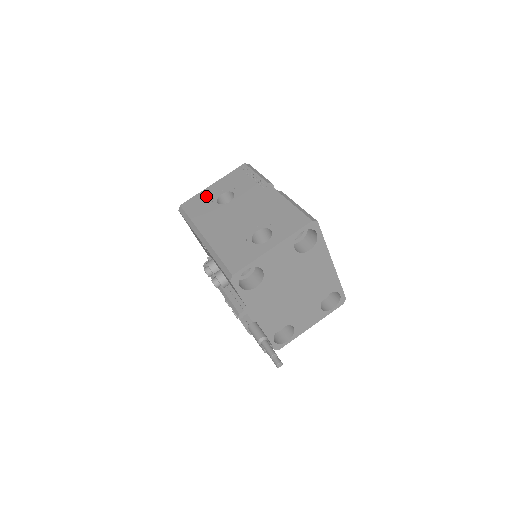
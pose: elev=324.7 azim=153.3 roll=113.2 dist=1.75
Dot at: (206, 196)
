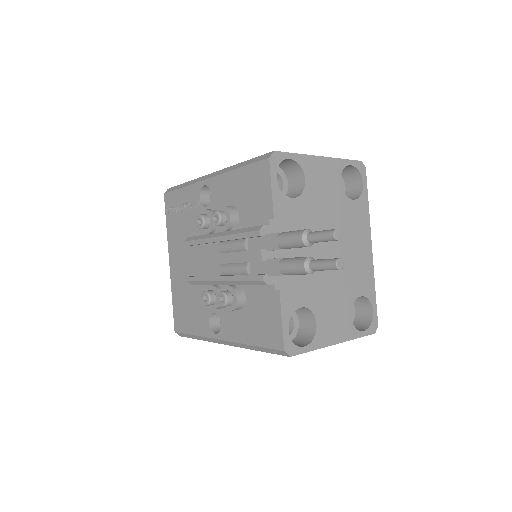
Dot at: occluded
